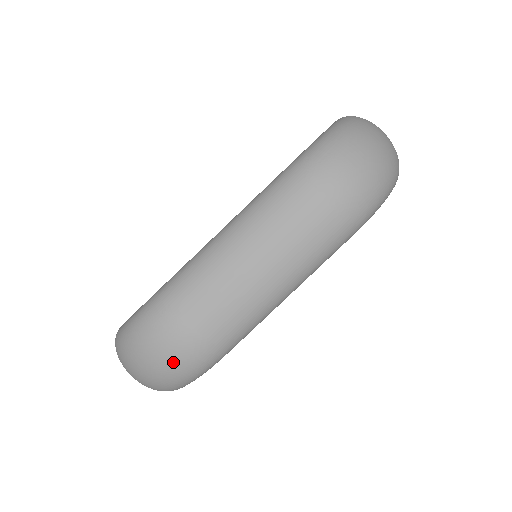
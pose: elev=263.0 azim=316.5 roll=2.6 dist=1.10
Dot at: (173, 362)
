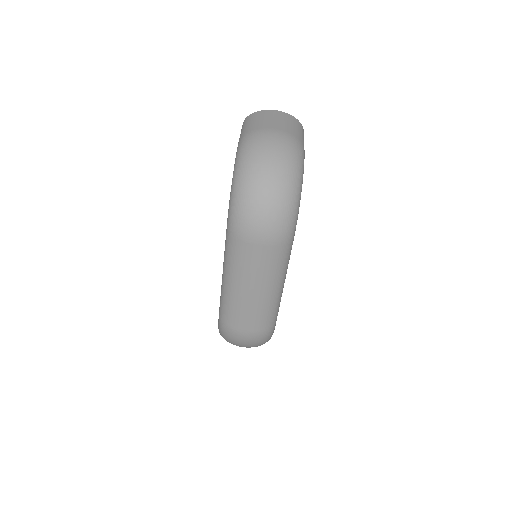
Dot at: (252, 344)
